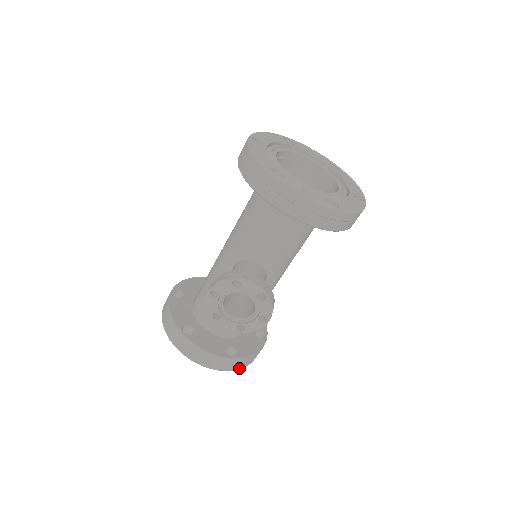
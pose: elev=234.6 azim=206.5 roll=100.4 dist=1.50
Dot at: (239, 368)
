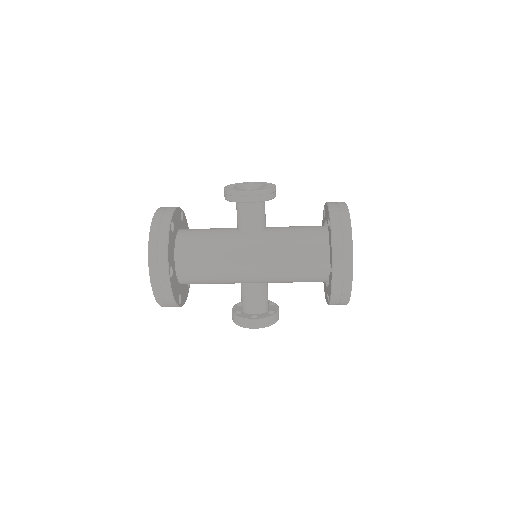
Dot at: occluded
